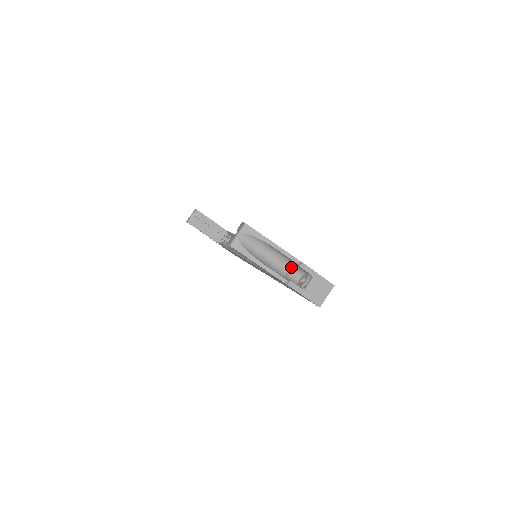
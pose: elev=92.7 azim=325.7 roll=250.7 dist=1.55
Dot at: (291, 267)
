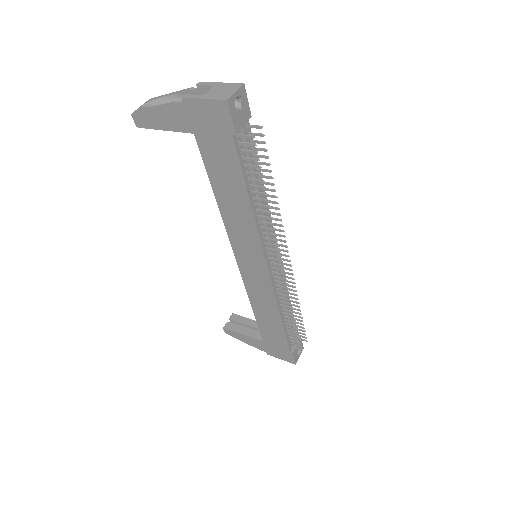
Dot at: occluded
